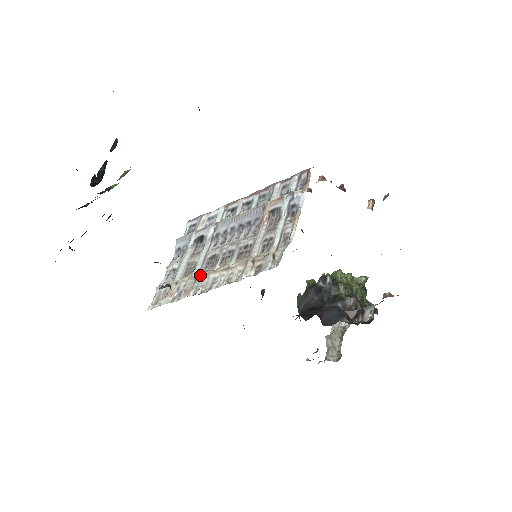
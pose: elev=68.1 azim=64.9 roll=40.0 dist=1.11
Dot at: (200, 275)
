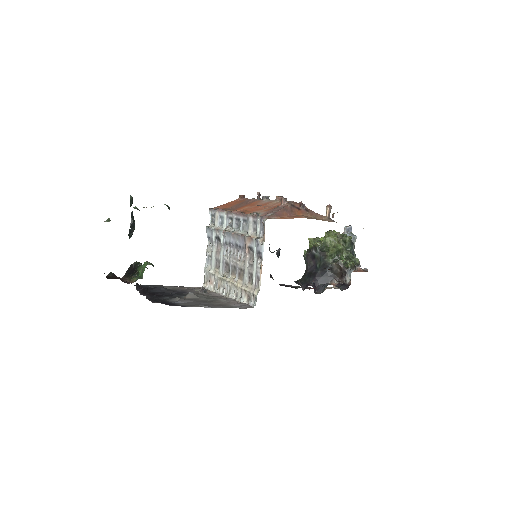
Dot at: (222, 278)
